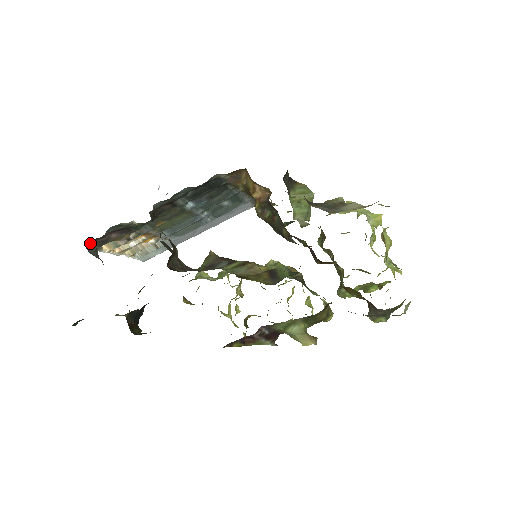
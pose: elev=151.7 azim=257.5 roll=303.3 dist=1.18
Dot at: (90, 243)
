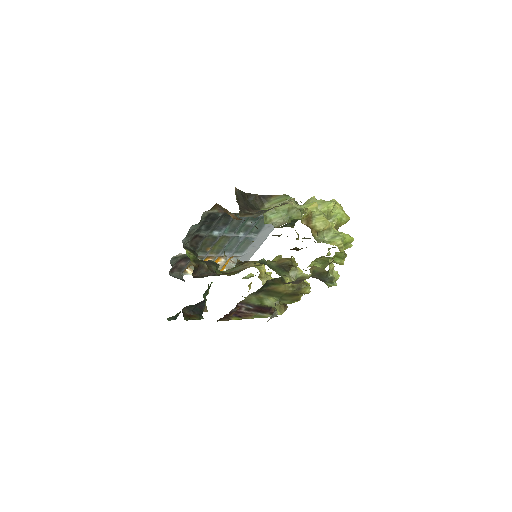
Dot at: (173, 271)
